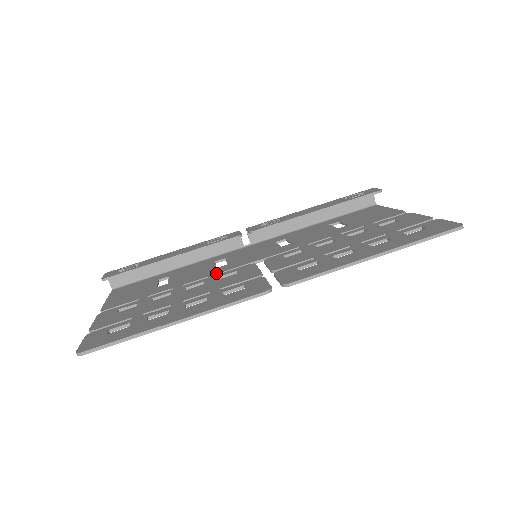
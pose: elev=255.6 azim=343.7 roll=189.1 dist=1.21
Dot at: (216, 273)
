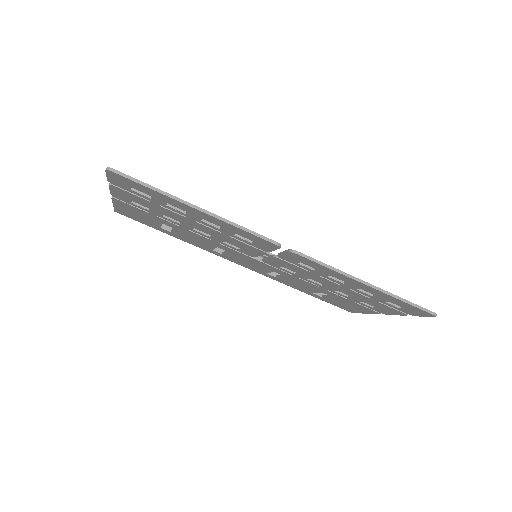
Dot at: occluded
